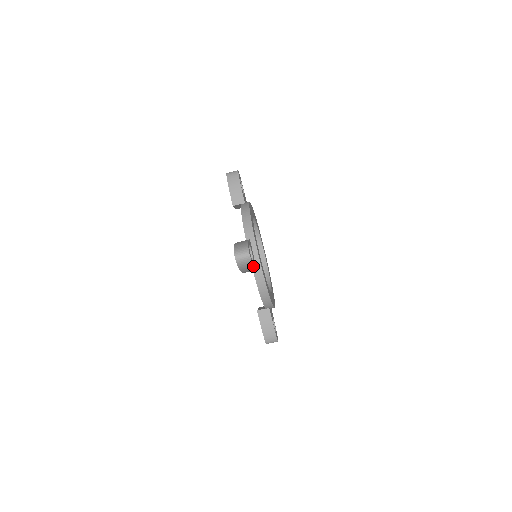
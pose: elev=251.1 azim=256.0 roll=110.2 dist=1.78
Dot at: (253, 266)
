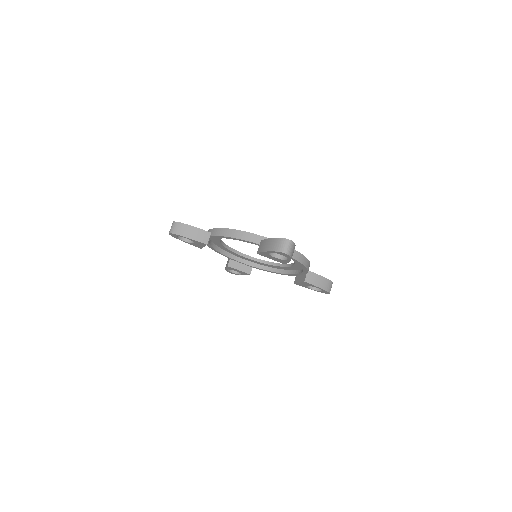
Dot at: occluded
